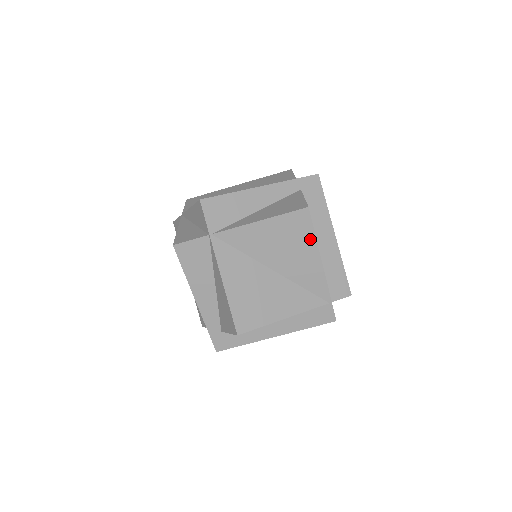
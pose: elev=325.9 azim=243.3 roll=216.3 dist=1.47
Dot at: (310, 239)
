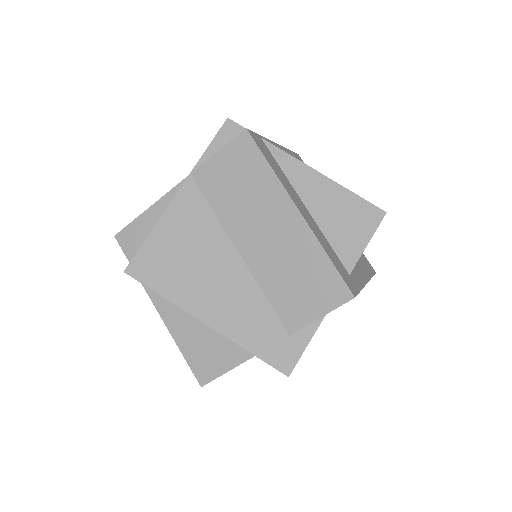
Dot at: occluded
